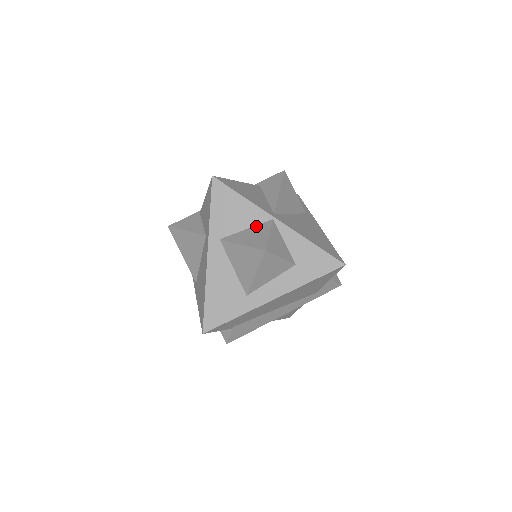
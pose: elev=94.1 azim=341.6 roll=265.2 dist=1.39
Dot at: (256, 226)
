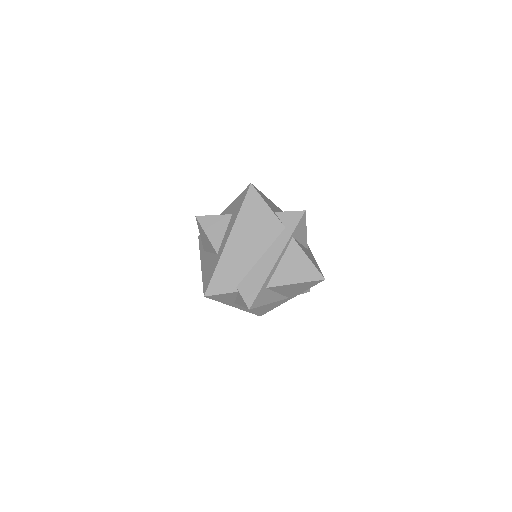
Dot at: occluded
